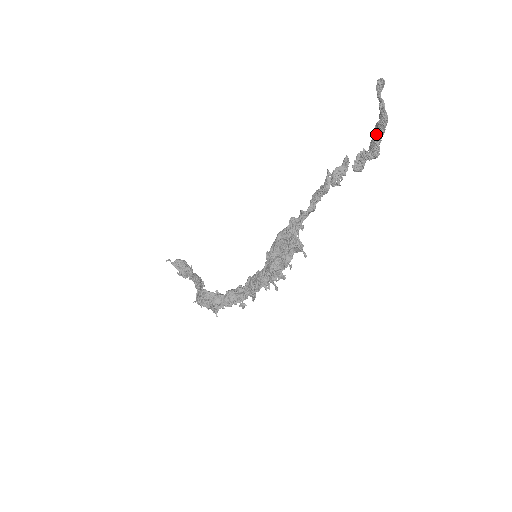
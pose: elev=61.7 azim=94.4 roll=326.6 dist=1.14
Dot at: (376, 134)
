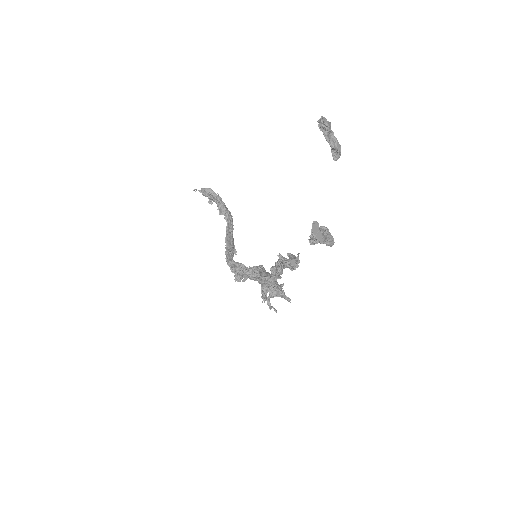
Dot at: occluded
